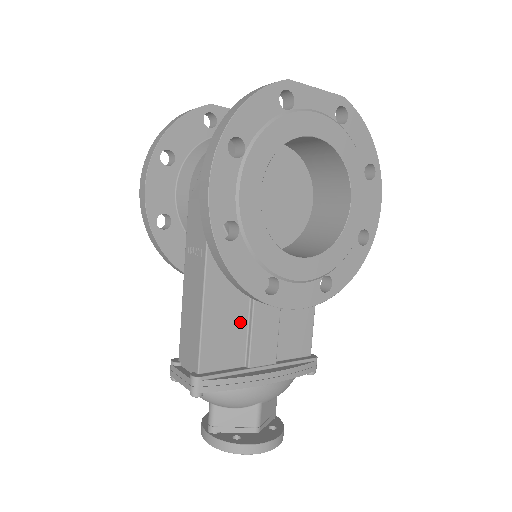
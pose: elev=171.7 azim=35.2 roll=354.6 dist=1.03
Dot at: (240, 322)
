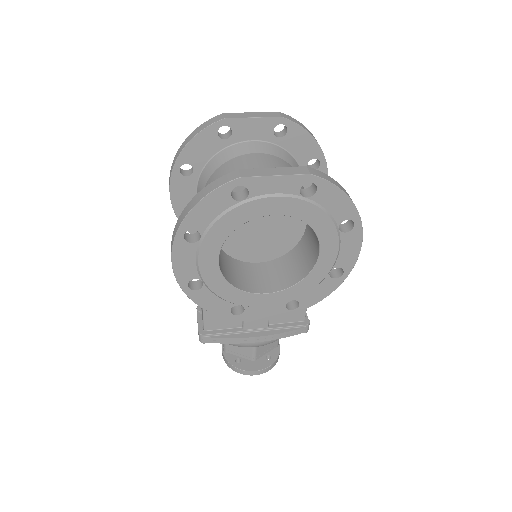
Dot at: occluded
